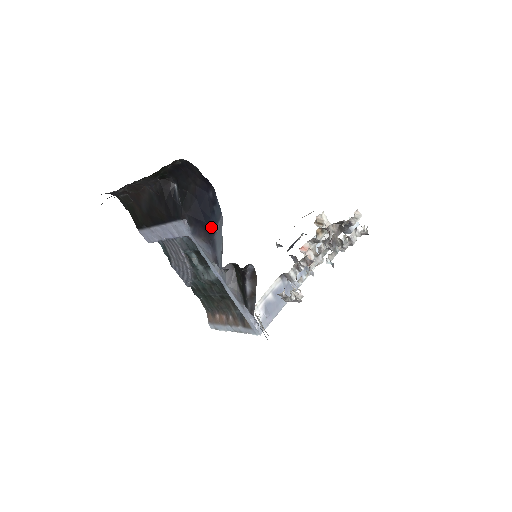
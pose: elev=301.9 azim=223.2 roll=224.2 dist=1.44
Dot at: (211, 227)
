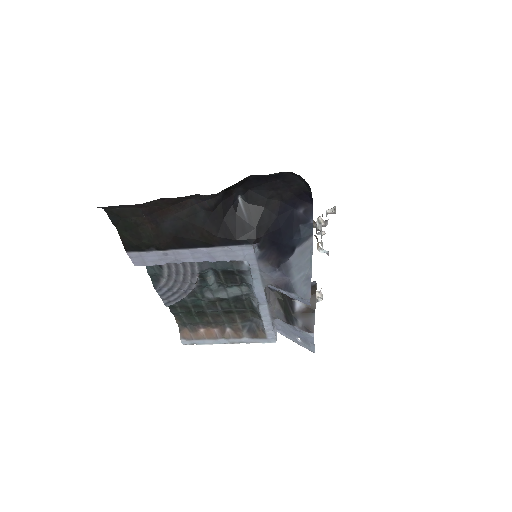
Dot at: (289, 249)
